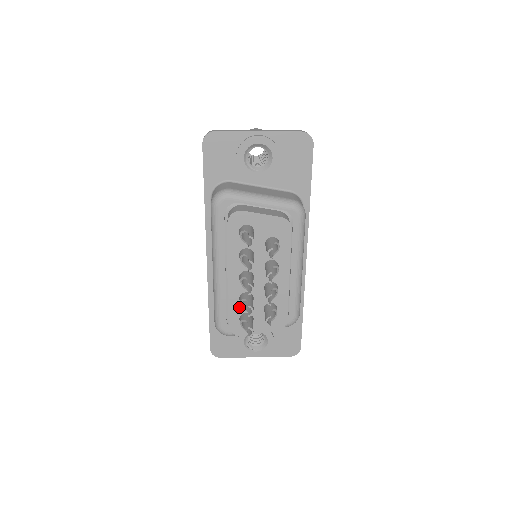
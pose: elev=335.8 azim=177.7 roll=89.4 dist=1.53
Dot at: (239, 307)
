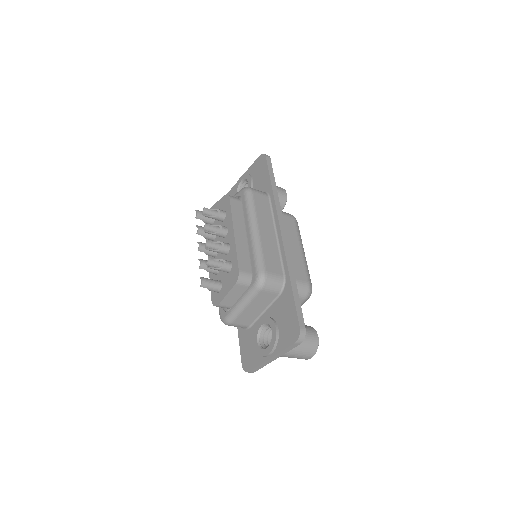
Dot at: (215, 279)
